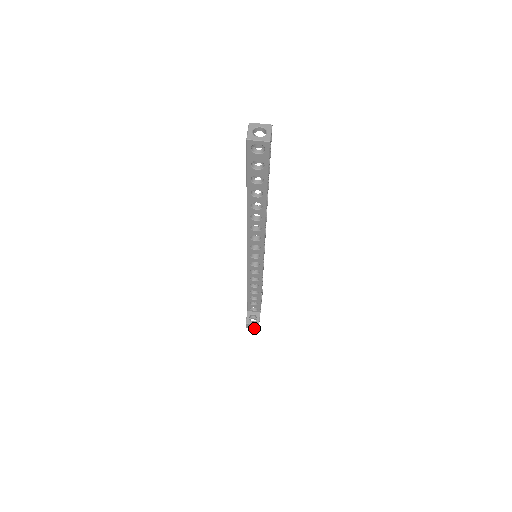
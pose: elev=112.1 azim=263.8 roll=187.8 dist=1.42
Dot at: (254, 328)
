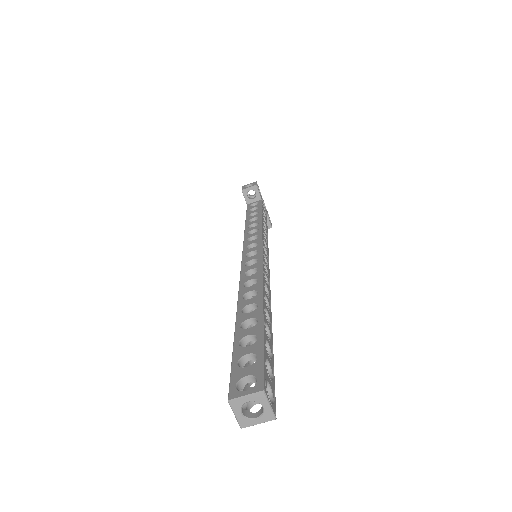
Dot at: occluded
